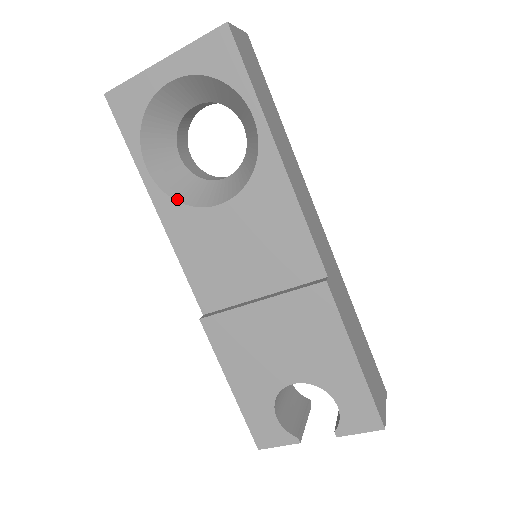
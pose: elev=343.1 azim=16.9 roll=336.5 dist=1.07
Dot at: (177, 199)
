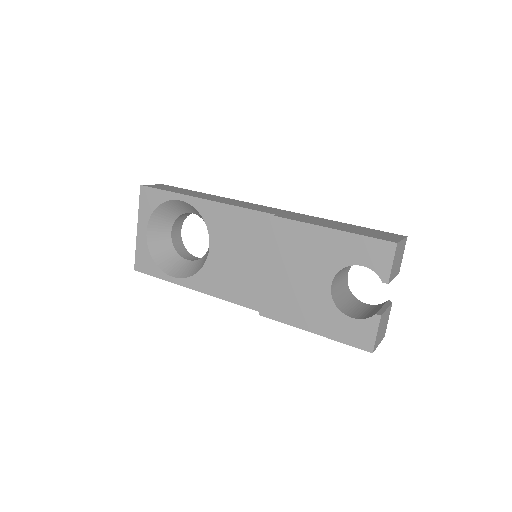
Dot at: (195, 273)
